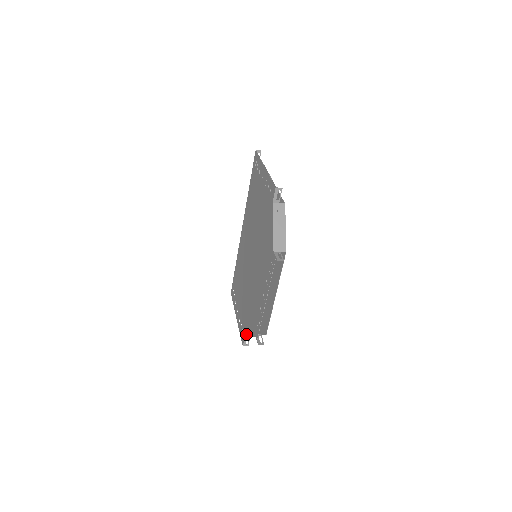
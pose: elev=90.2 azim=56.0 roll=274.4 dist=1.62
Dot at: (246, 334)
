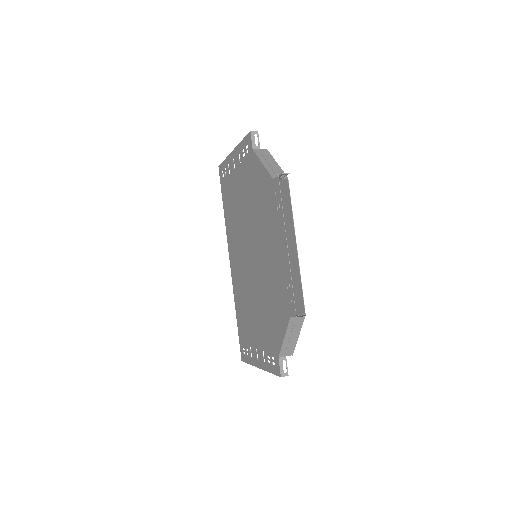
Dot at: (279, 349)
